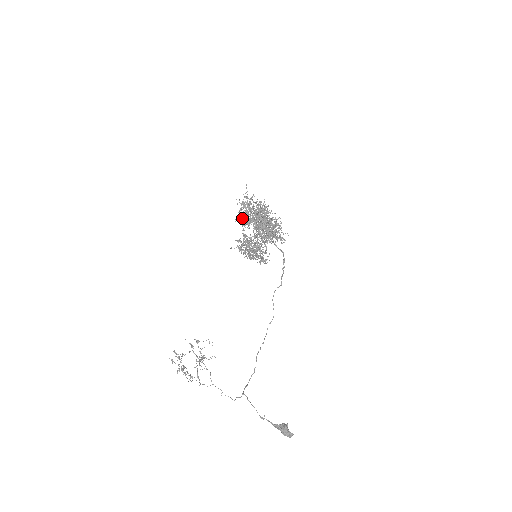
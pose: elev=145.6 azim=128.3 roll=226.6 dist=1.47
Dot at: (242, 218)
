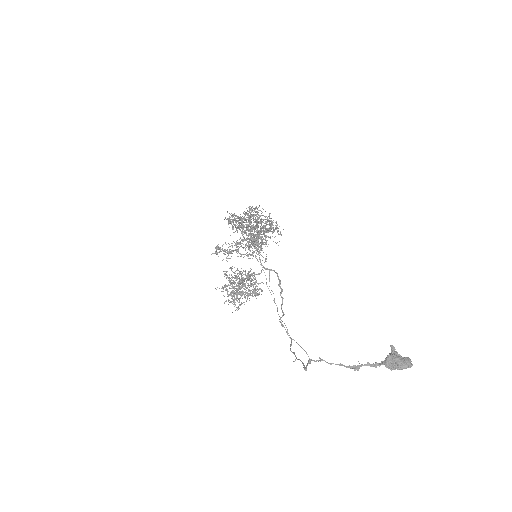
Dot at: (235, 219)
